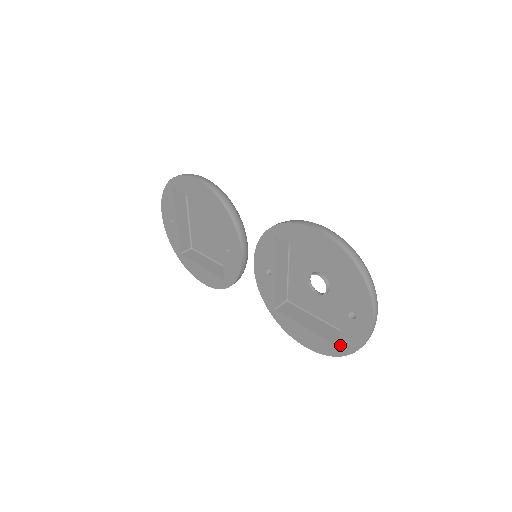
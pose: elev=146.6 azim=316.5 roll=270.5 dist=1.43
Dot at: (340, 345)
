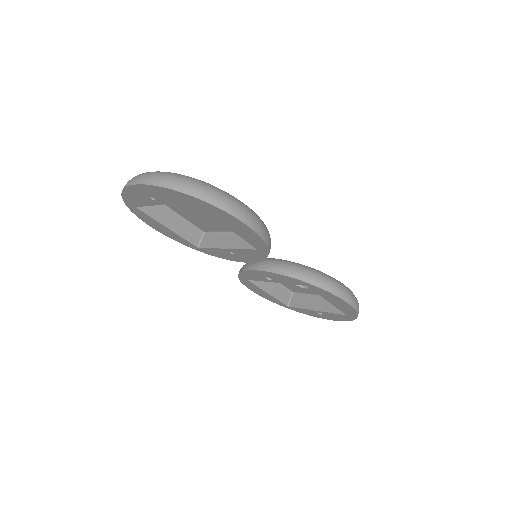
Dot at: (291, 307)
